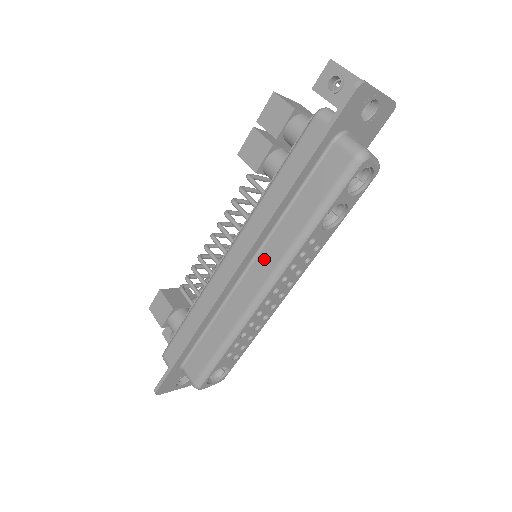
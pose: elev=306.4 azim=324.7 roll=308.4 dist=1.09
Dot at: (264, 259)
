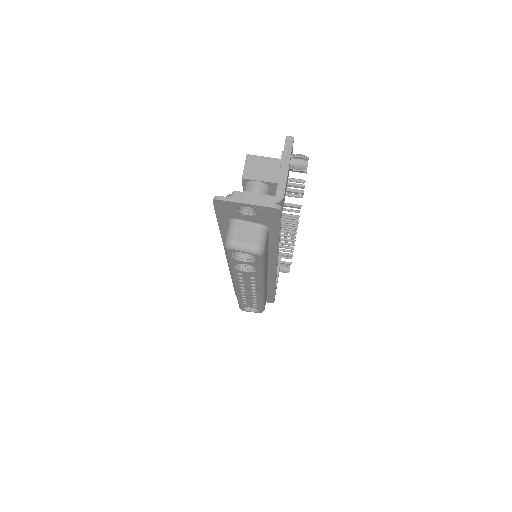
Dot at: occluded
